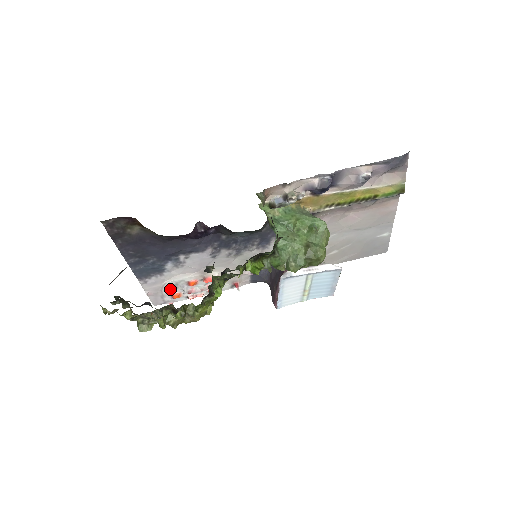
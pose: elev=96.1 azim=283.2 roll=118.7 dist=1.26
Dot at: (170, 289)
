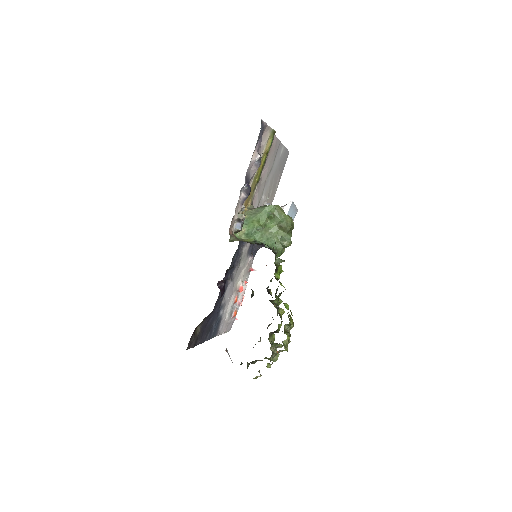
Dot at: (230, 317)
